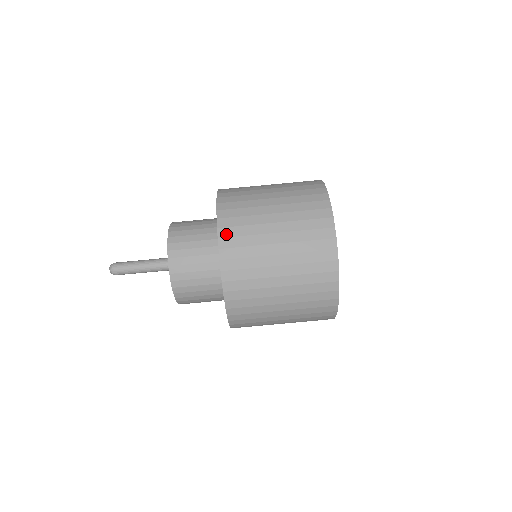
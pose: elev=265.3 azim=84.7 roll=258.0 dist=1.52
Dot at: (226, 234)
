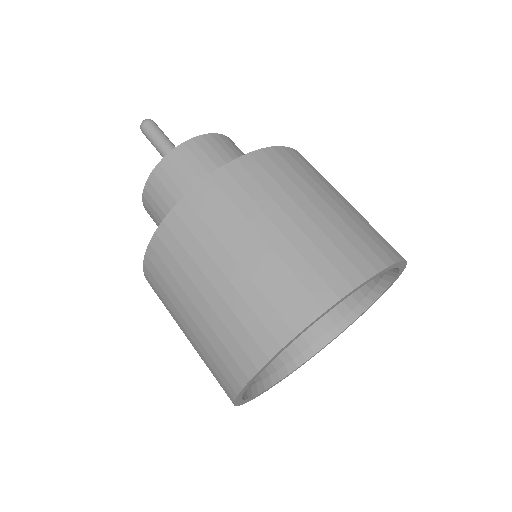
Dot at: occluded
